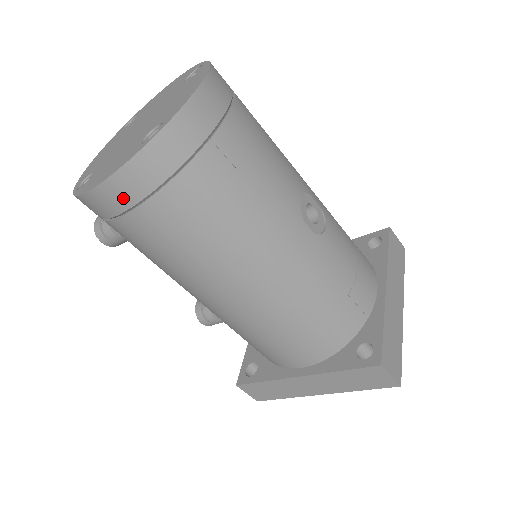
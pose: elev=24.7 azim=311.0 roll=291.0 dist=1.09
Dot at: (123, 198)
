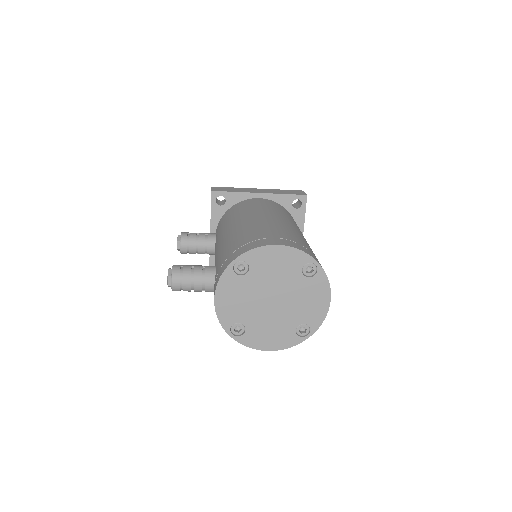
Dot at: occluded
